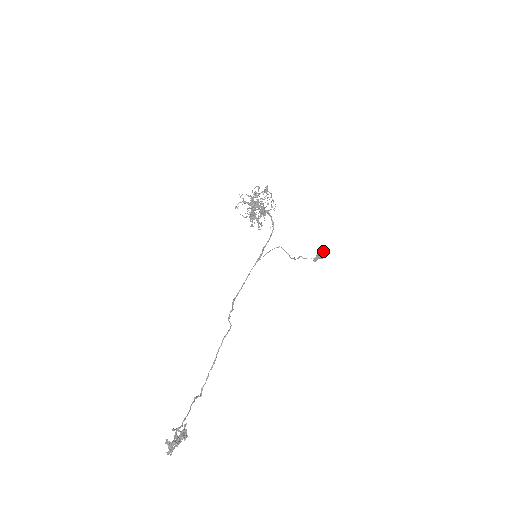
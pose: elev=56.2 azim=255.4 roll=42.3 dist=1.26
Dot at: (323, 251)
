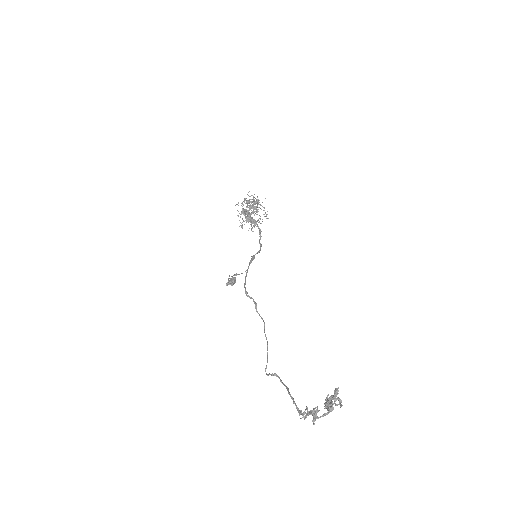
Dot at: occluded
